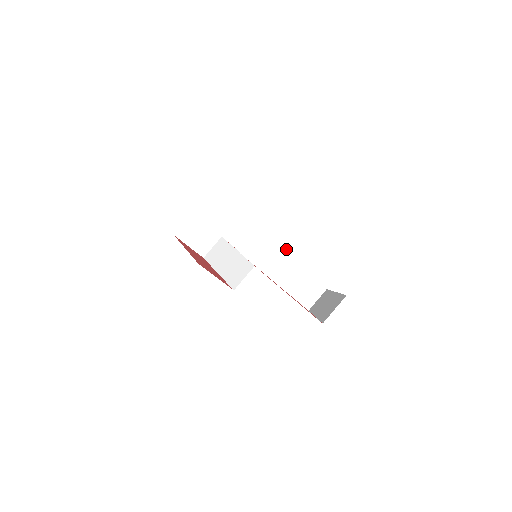
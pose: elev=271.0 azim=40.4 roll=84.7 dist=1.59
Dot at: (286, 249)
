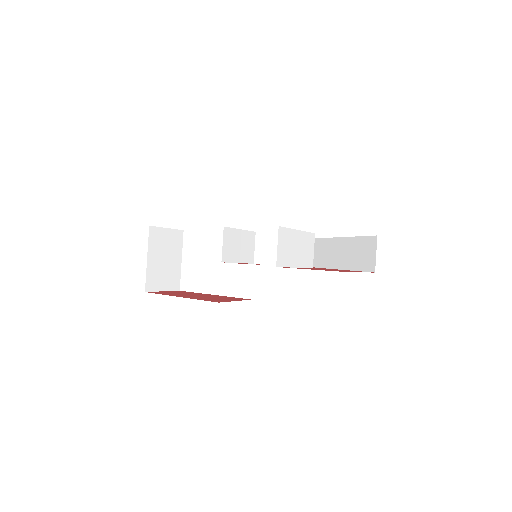
Dot at: (299, 233)
